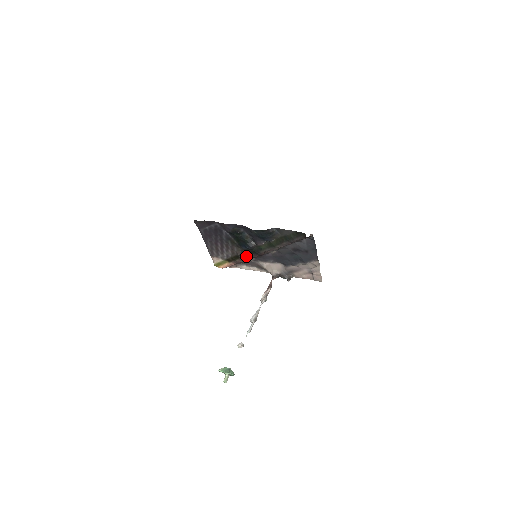
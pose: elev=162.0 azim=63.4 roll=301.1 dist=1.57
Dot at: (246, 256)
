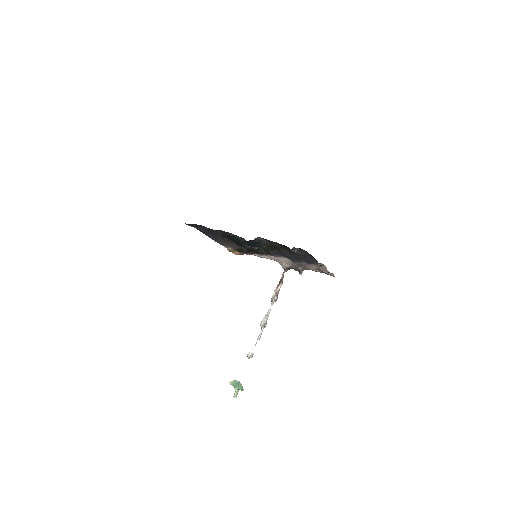
Dot at: (249, 252)
